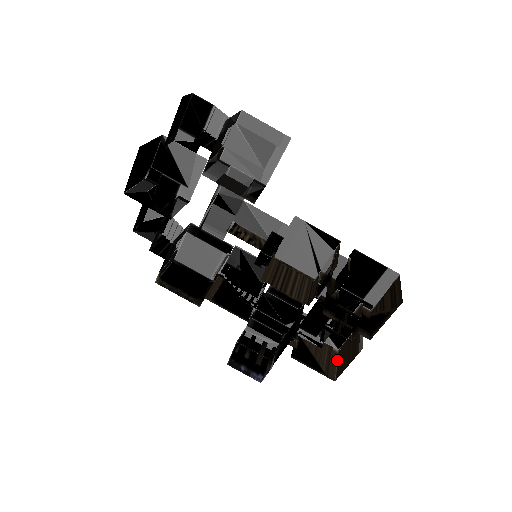
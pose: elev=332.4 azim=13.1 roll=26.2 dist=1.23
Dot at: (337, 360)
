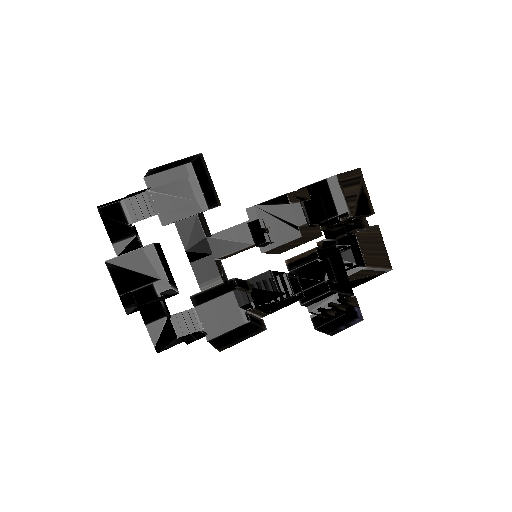
Dot at: (375, 267)
